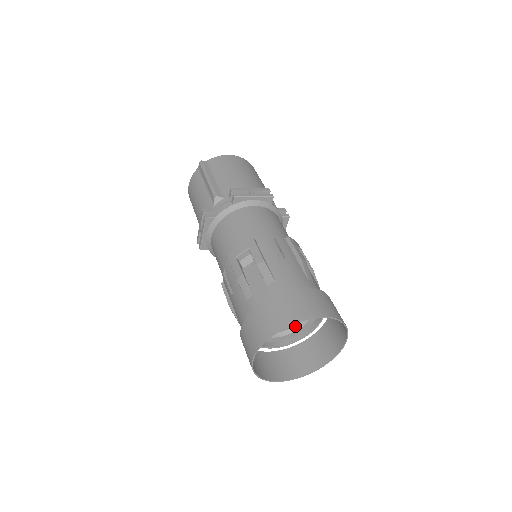
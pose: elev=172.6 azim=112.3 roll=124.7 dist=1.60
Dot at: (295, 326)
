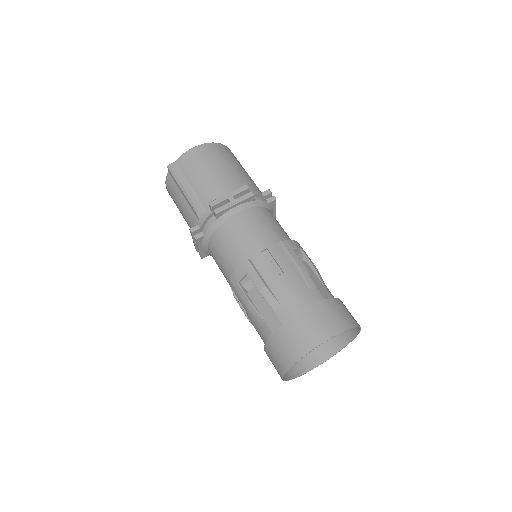
Dot at: occluded
